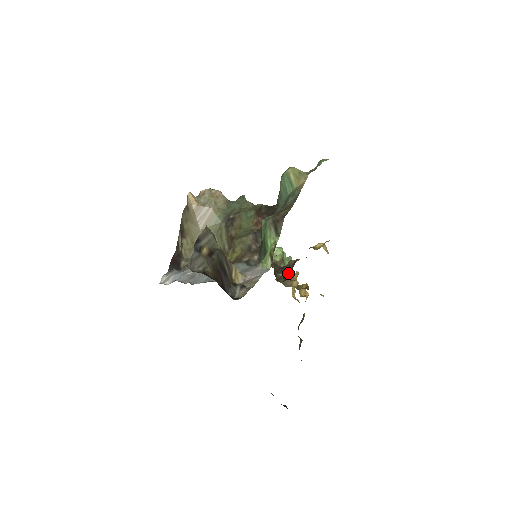
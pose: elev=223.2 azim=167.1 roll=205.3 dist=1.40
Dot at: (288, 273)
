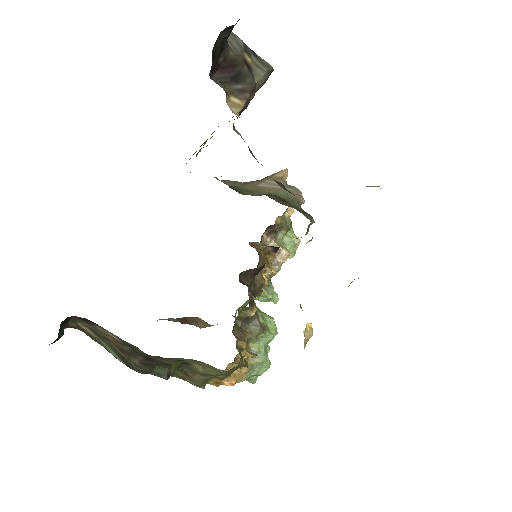
Dot at: occluded
